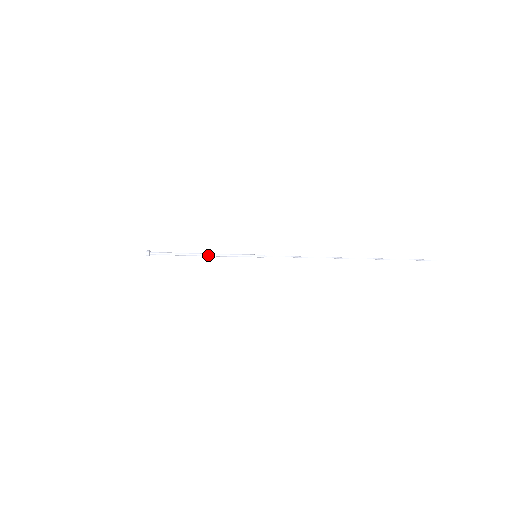
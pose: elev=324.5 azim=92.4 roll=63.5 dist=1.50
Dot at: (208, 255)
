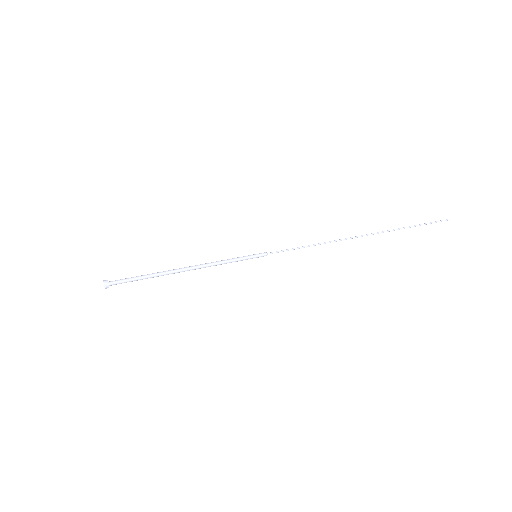
Dot at: (194, 267)
